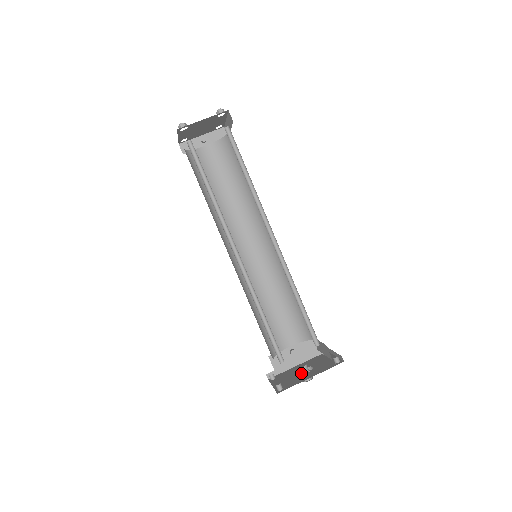
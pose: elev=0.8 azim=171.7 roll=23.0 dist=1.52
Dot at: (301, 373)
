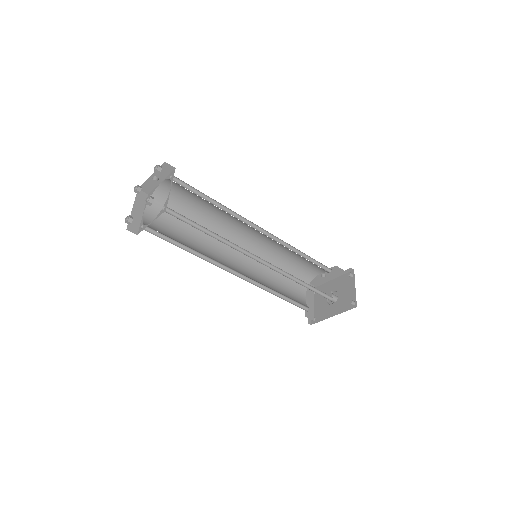
Dot at: occluded
